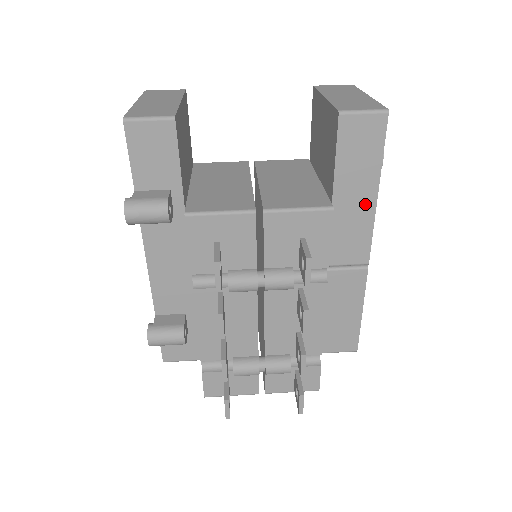
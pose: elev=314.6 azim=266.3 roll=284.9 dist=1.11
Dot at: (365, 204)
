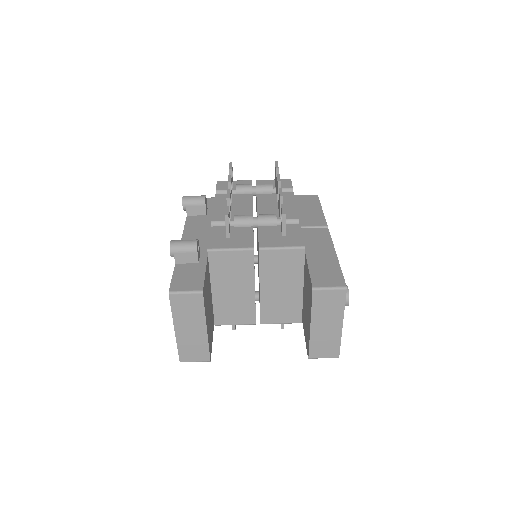
Dot at: occluded
